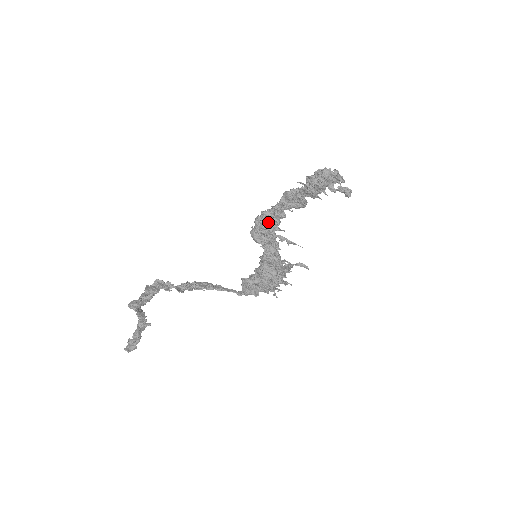
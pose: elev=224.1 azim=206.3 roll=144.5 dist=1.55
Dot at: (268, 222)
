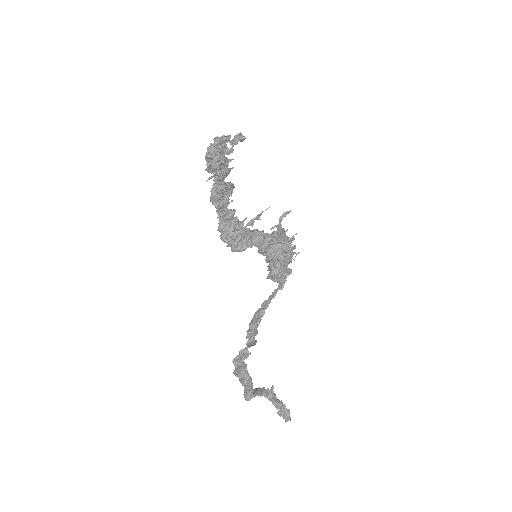
Dot at: (231, 229)
